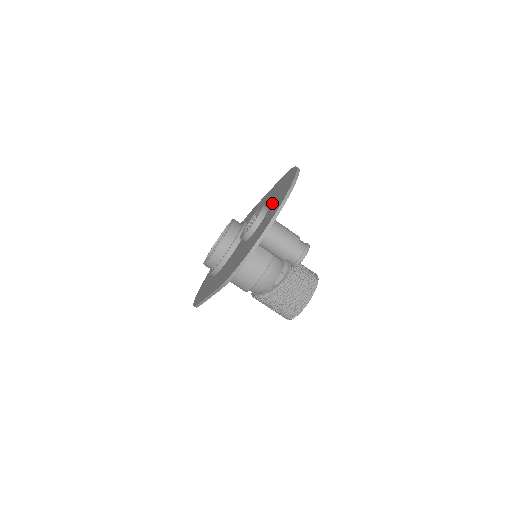
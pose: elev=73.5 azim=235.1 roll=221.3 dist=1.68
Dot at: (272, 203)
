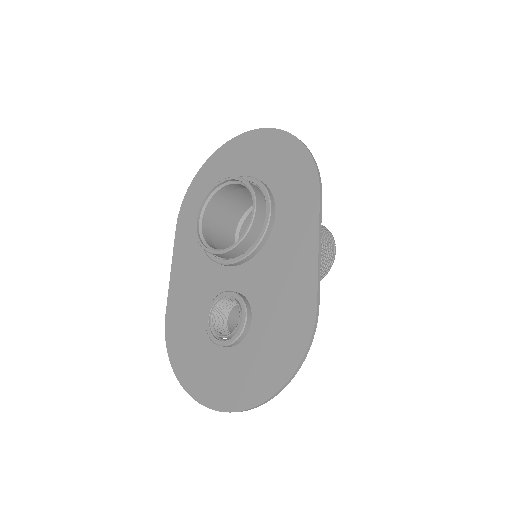
Dot at: (245, 350)
